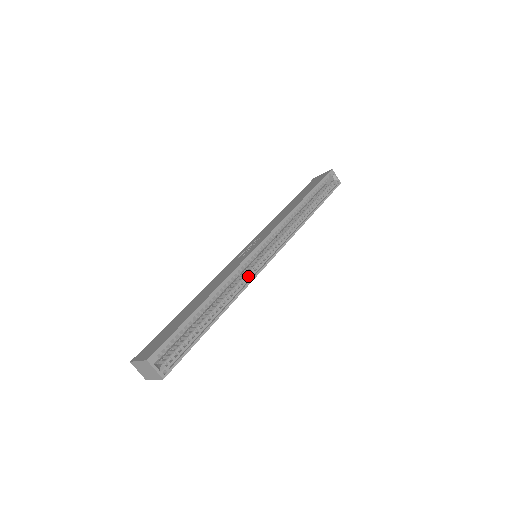
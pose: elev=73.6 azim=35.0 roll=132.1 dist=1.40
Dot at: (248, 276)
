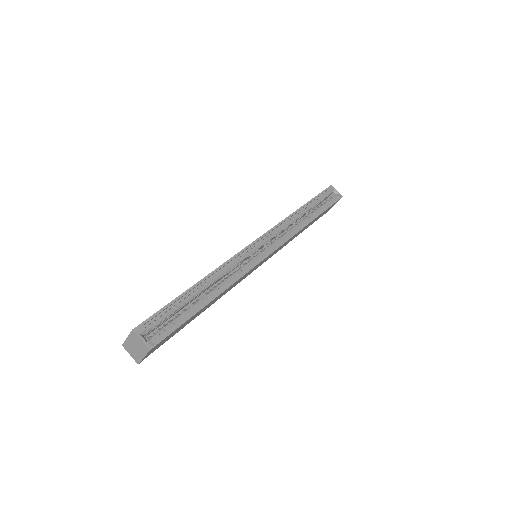
Dot at: (245, 268)
